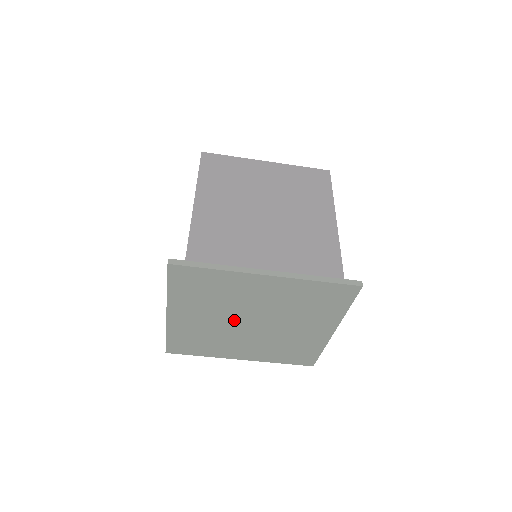
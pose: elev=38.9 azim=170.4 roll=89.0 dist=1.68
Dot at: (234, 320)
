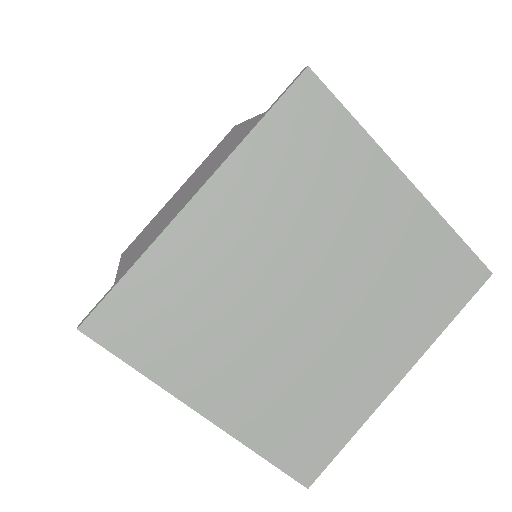
Dot at: (281, 321)
